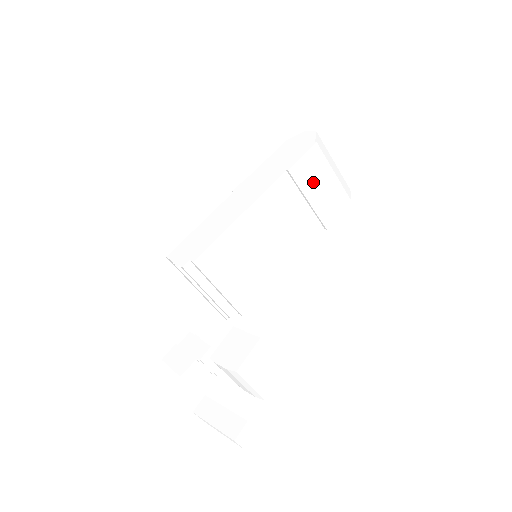
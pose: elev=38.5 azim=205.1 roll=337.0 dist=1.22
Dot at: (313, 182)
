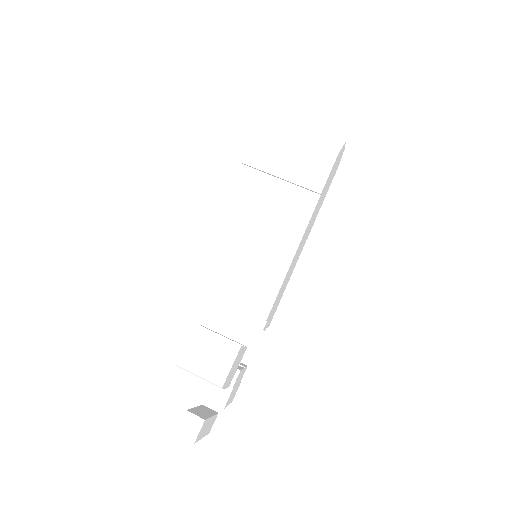
Dot at: (276, 158)
